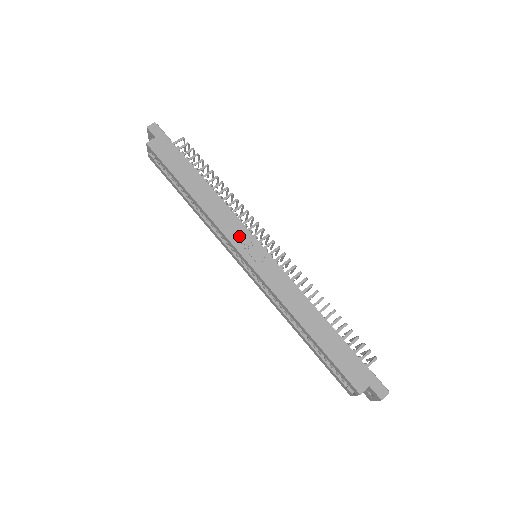
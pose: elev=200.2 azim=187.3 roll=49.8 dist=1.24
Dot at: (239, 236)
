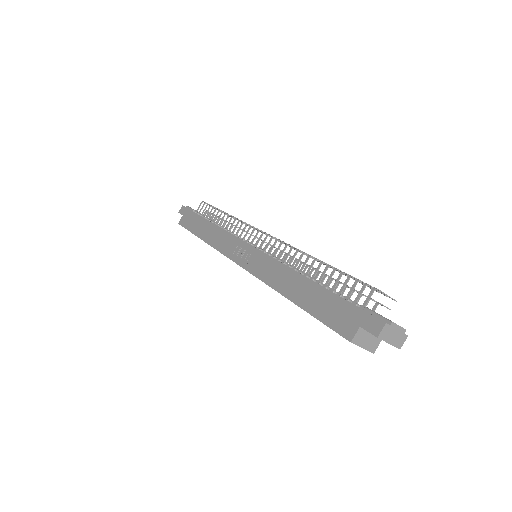
Dot at: (232, 247)
